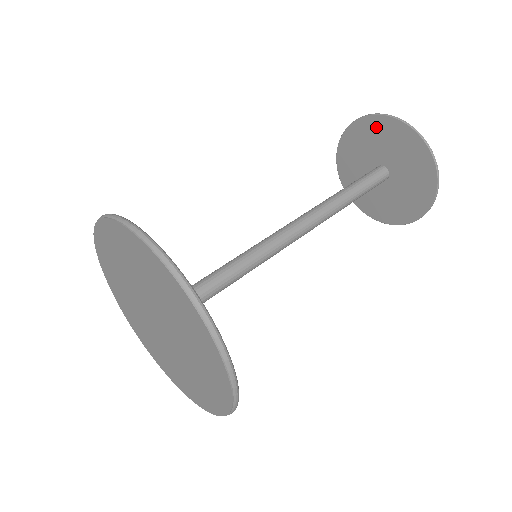
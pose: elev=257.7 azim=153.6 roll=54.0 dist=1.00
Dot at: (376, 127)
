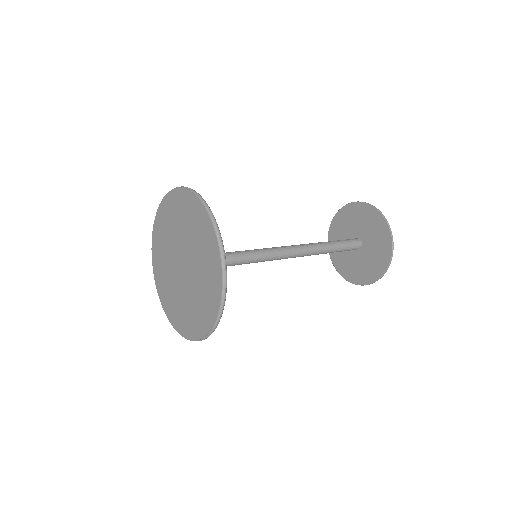
Dot at: (364, 211)
